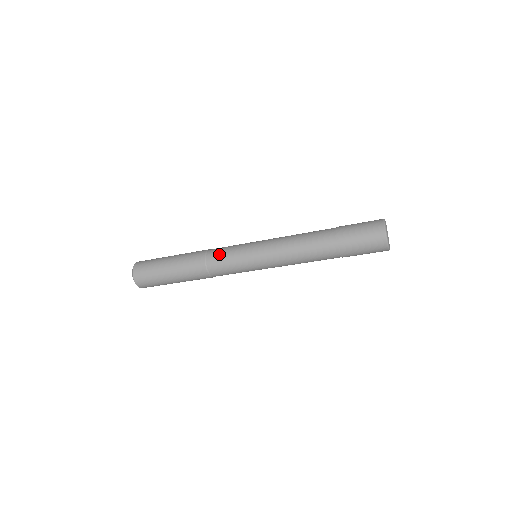
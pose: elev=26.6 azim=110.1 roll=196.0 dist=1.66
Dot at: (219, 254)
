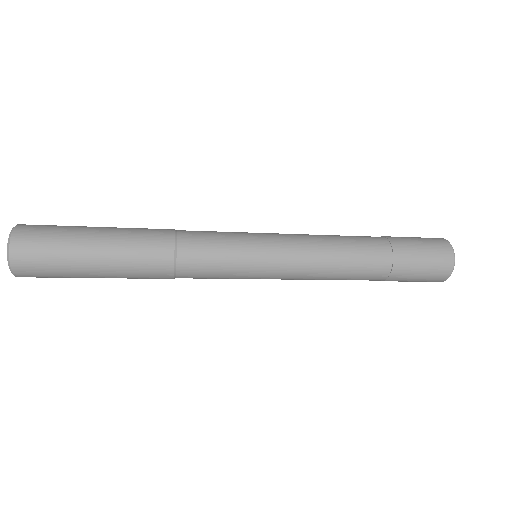
Dot at: (202, 232)
